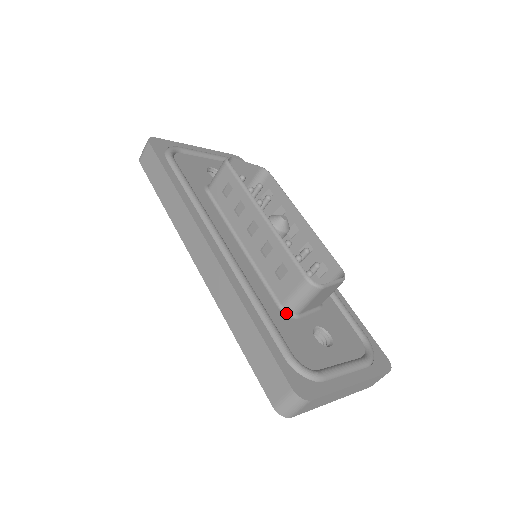
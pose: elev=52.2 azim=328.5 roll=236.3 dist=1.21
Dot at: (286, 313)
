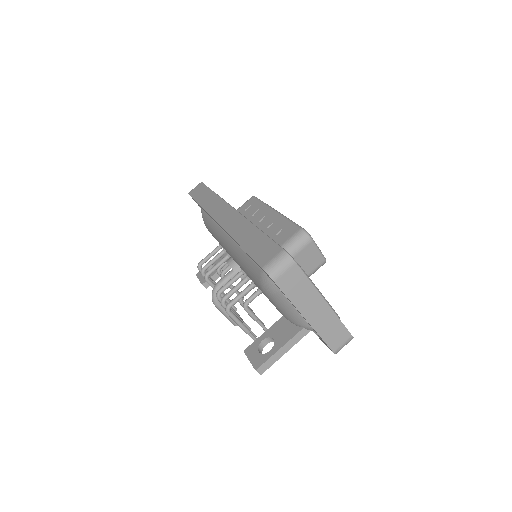
Dot at: occluded
